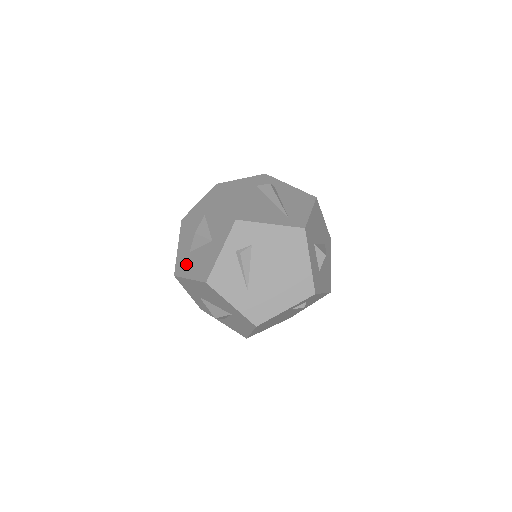
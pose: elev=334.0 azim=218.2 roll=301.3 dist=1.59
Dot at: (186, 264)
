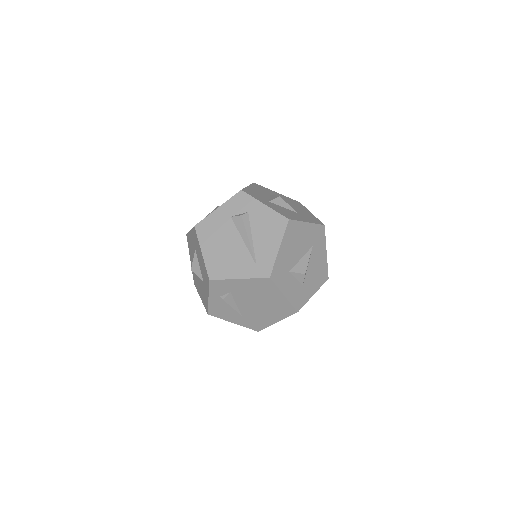
Dot at: (197, 283)
